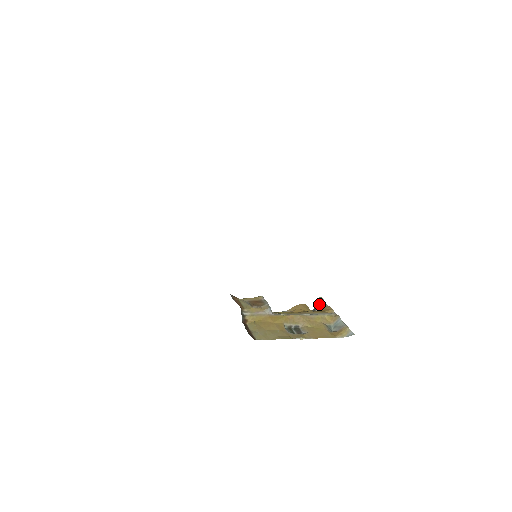
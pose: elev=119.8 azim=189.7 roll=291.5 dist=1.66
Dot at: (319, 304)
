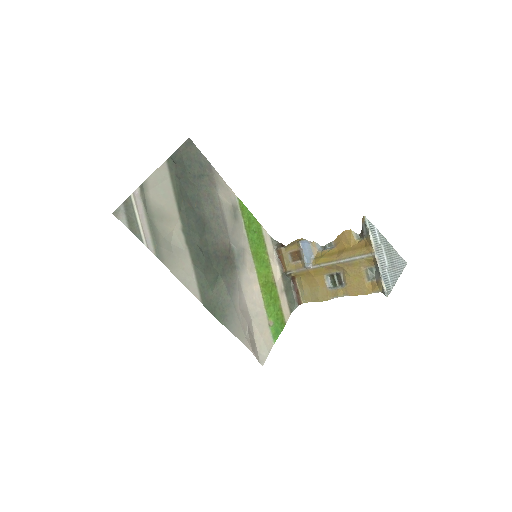
Dot at: (364, 228)
